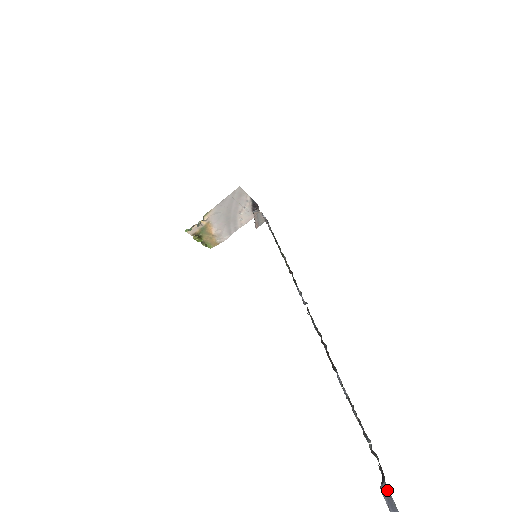
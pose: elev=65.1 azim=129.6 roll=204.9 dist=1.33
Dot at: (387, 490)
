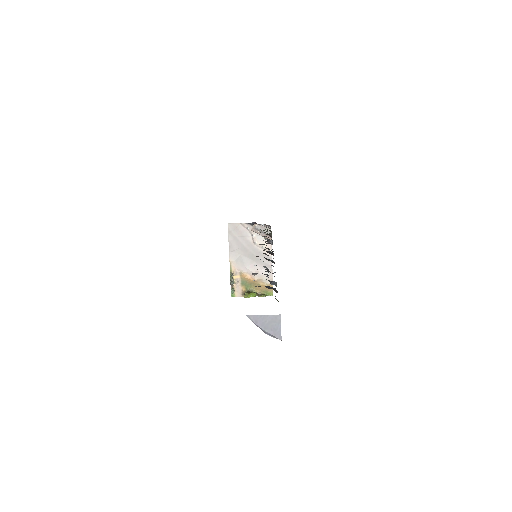
Dot at: occluded
